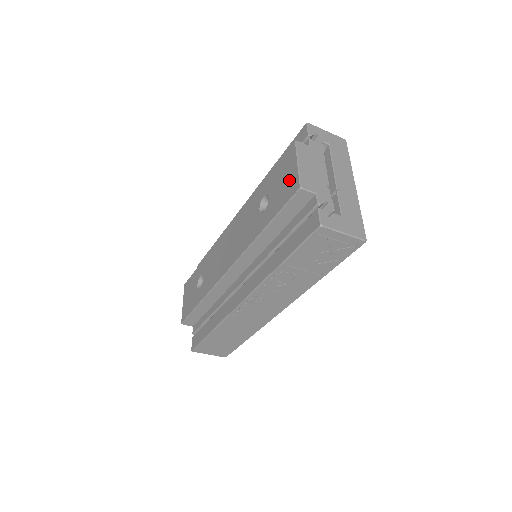
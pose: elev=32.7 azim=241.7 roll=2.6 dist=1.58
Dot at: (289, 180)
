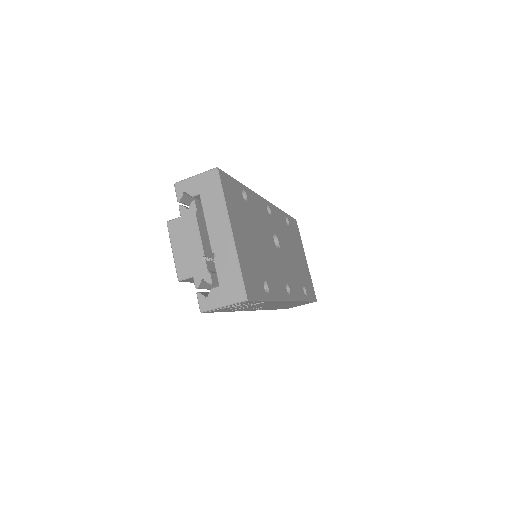
Dot at: occluded
